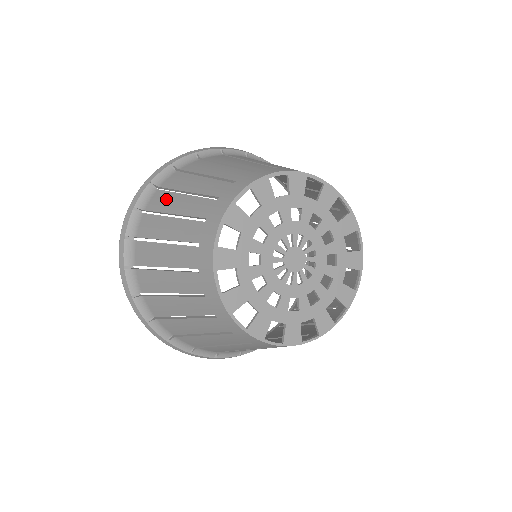
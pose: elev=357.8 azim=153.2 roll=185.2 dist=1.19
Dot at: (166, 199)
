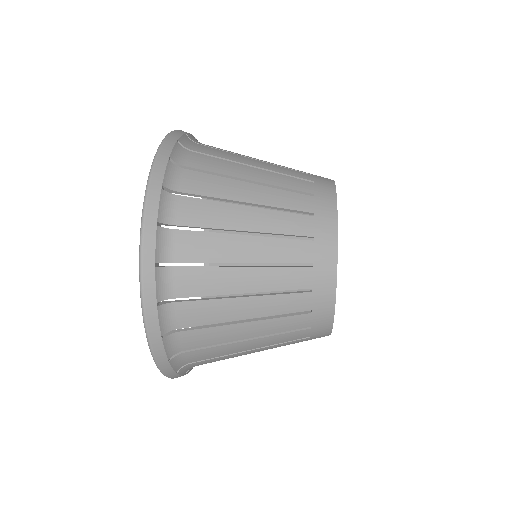
Dot at: (214, 244)
